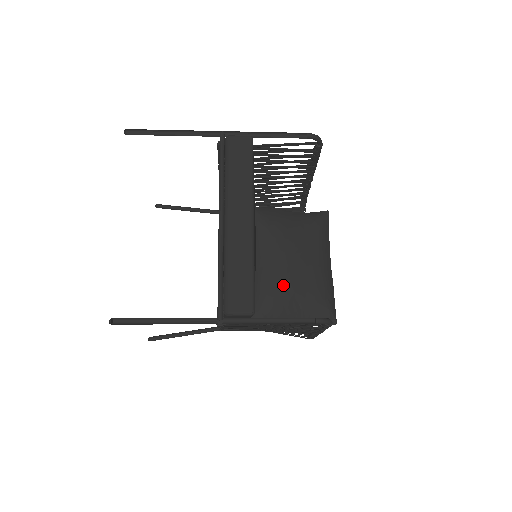
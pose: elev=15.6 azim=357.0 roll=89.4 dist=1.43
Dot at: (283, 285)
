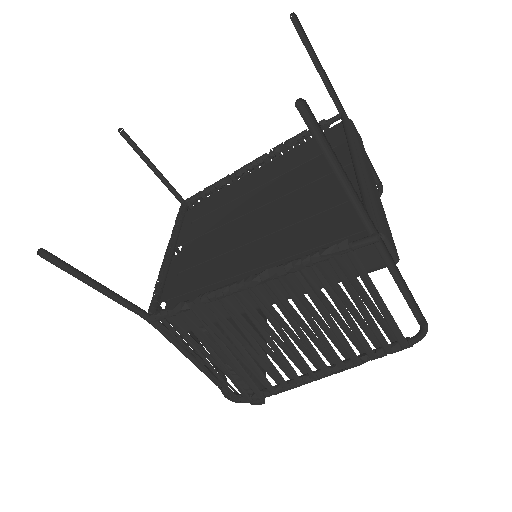
Dot at: occluded
